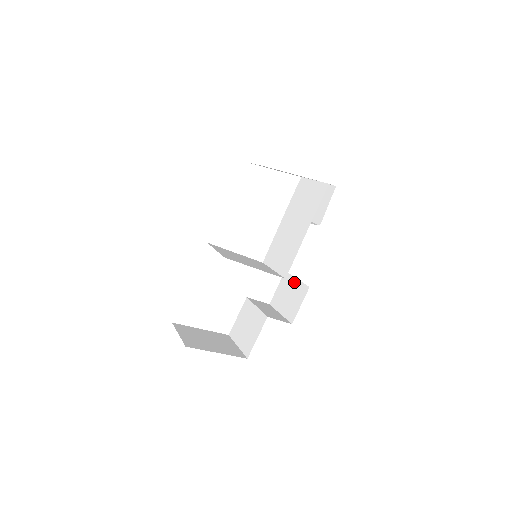
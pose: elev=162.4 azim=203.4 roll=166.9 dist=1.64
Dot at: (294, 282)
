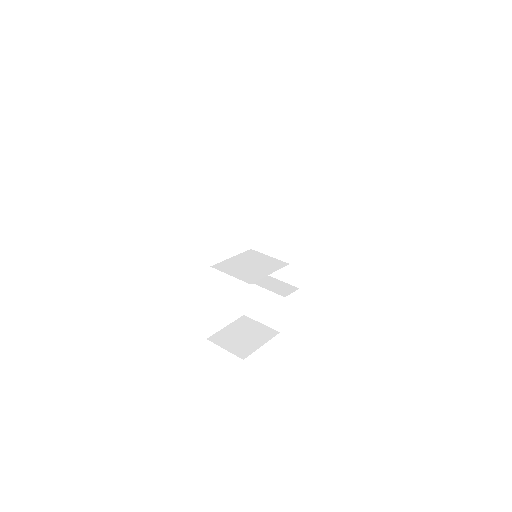
Dot at: occluded
